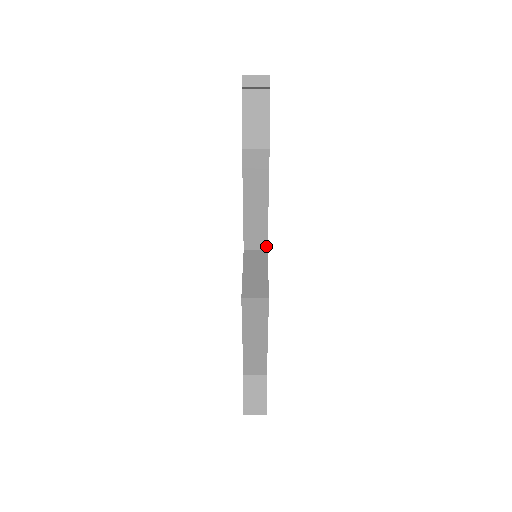
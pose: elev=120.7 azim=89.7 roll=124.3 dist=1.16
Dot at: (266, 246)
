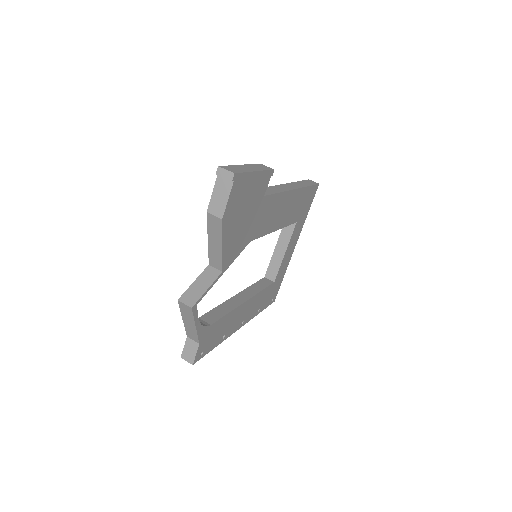
Dot at: (222, 269)
